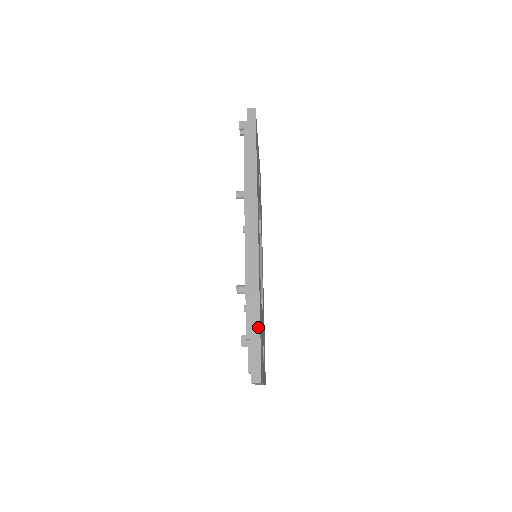
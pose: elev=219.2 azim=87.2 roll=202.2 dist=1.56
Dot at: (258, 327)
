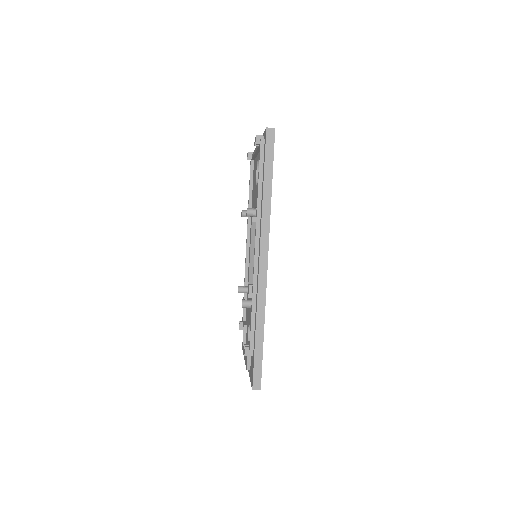
Dot at: (261, 347)
